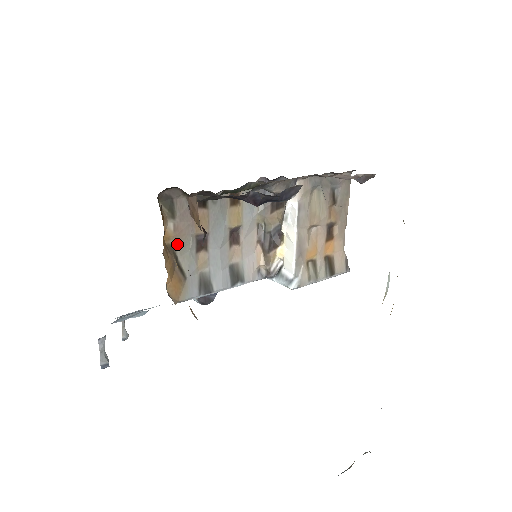
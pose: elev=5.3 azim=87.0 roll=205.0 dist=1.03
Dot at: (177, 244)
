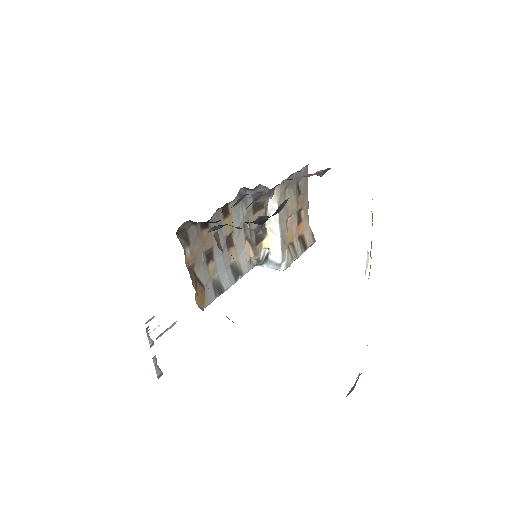
Dot at: (194, 264)
